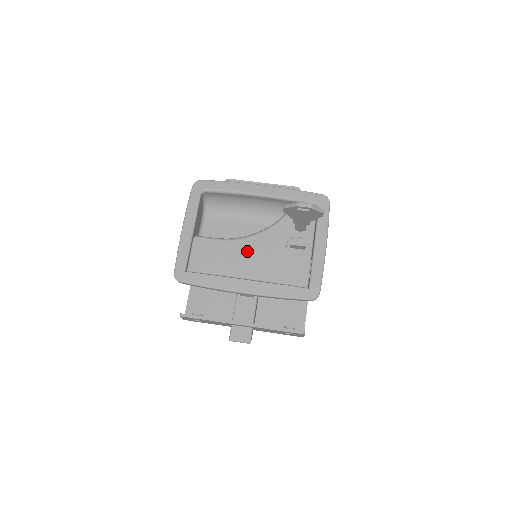
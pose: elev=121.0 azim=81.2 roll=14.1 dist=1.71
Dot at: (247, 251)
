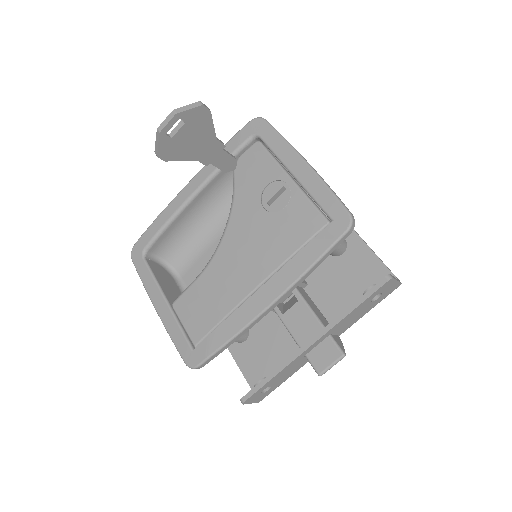
Dot at: (231, 260)
